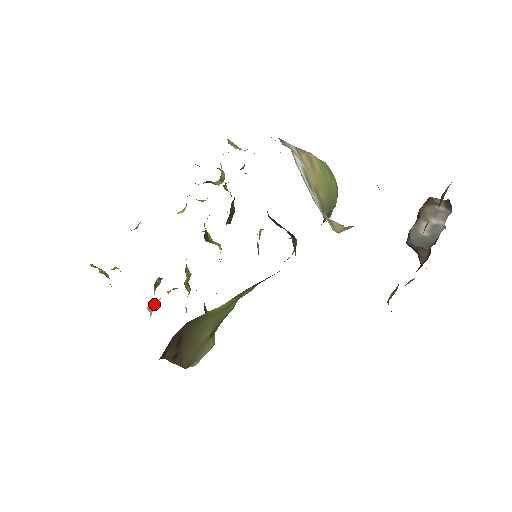
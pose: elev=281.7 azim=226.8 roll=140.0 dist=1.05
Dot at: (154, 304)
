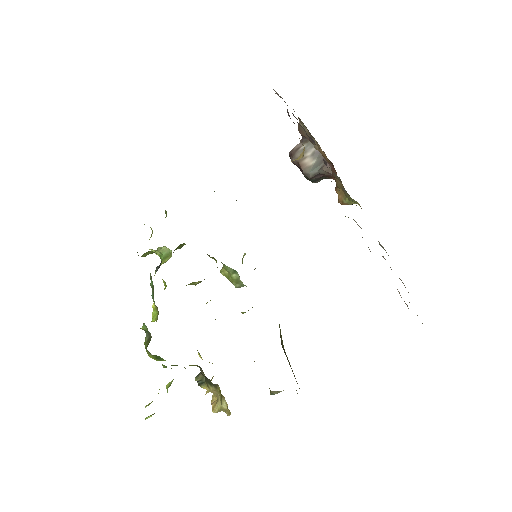
Dot at: (214, 403)
